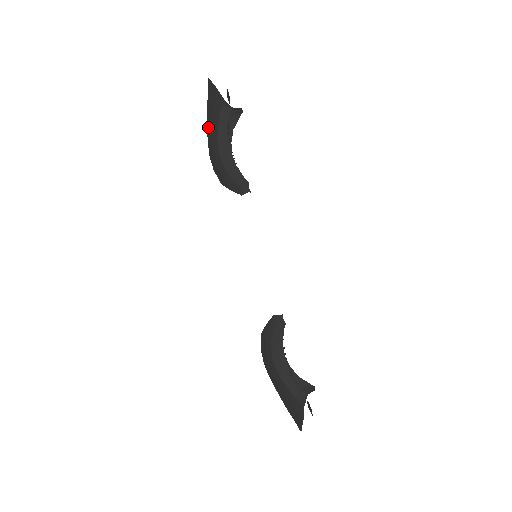
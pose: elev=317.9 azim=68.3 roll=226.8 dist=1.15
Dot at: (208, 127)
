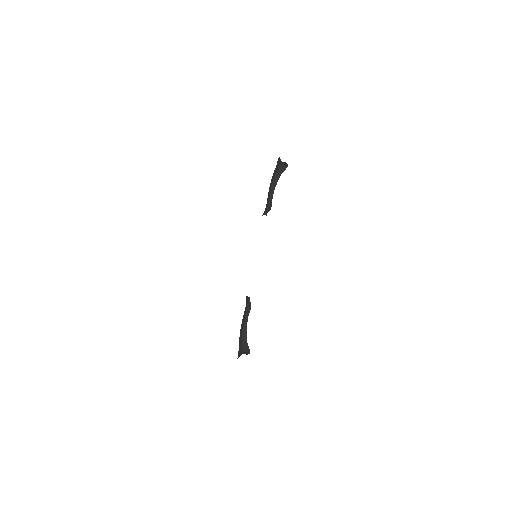
Dot at: occluded
